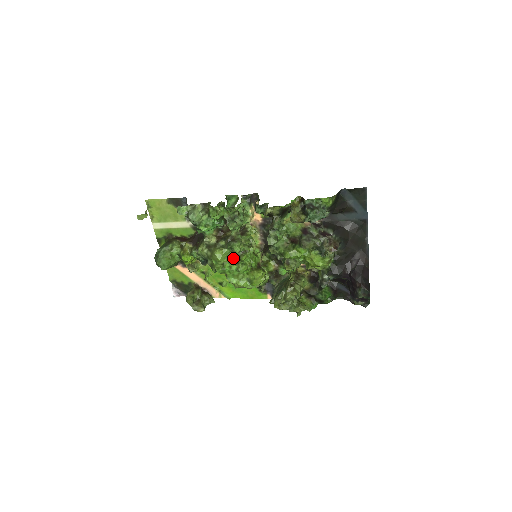
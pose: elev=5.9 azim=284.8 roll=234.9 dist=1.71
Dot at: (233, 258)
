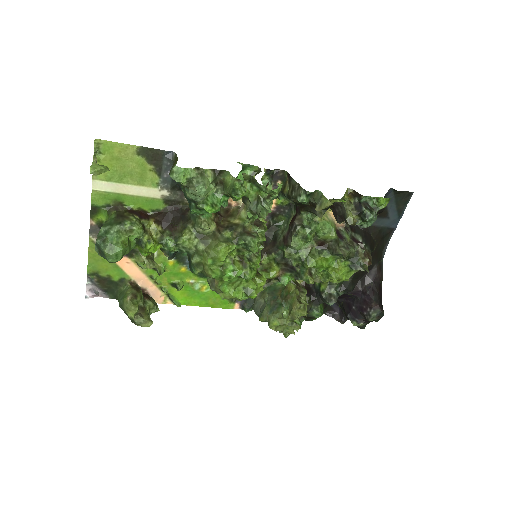
Dot at: (236, 258)
